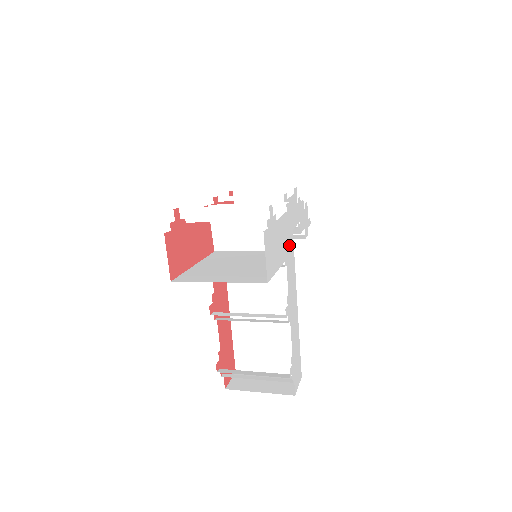
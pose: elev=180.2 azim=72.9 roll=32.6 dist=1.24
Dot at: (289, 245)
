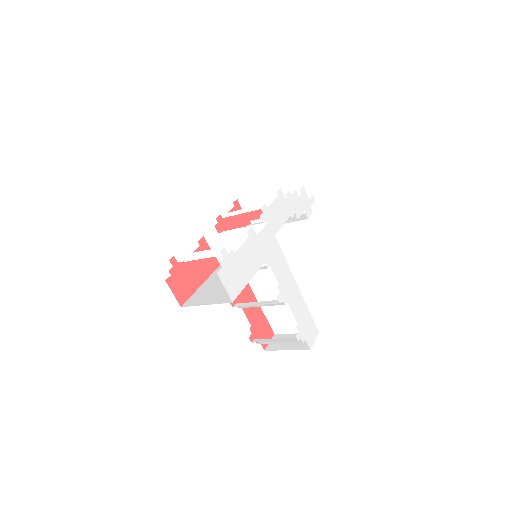
Dot at: (260, 257)
